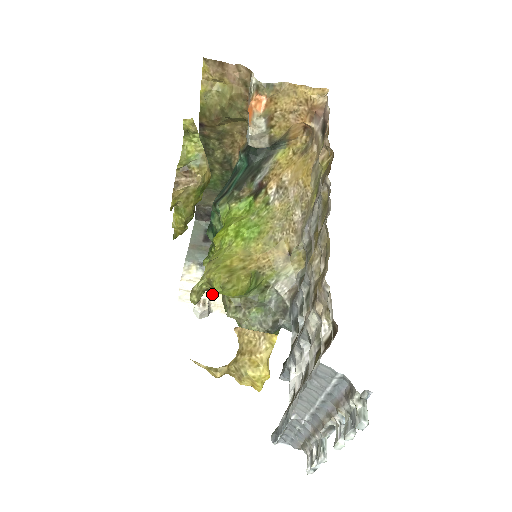
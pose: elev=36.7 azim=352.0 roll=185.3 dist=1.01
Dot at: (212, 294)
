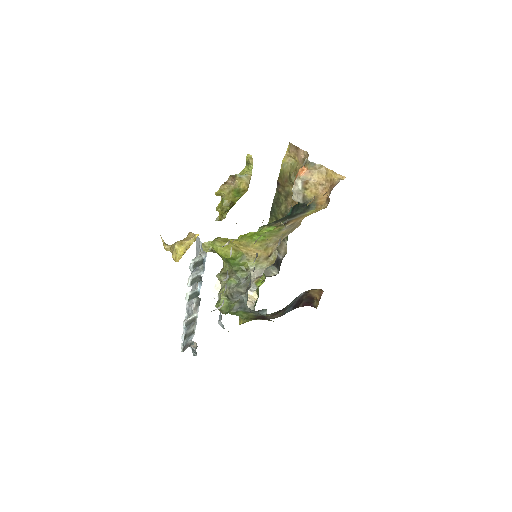
Dot at: occluded
